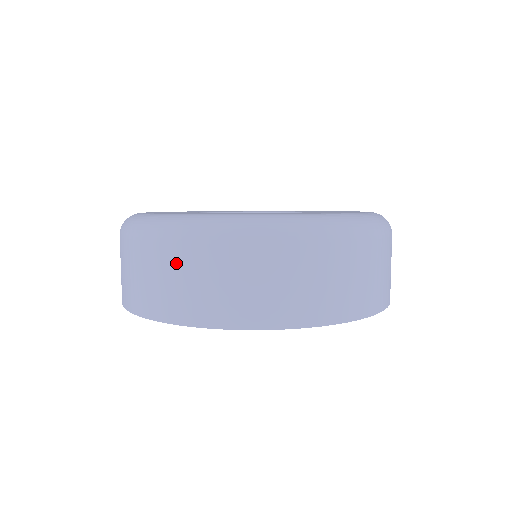
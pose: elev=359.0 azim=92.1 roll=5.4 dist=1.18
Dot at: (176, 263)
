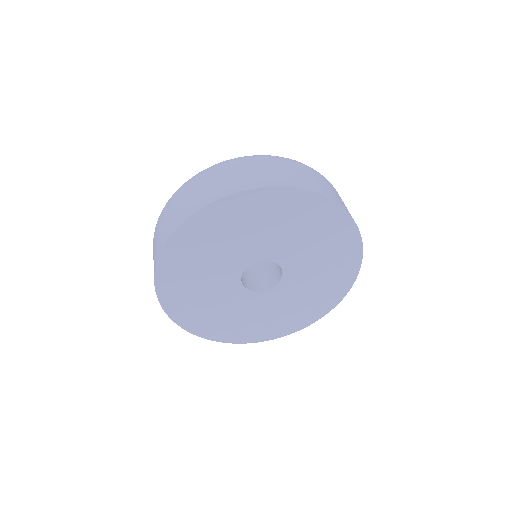
Dot at: (258, 164)
